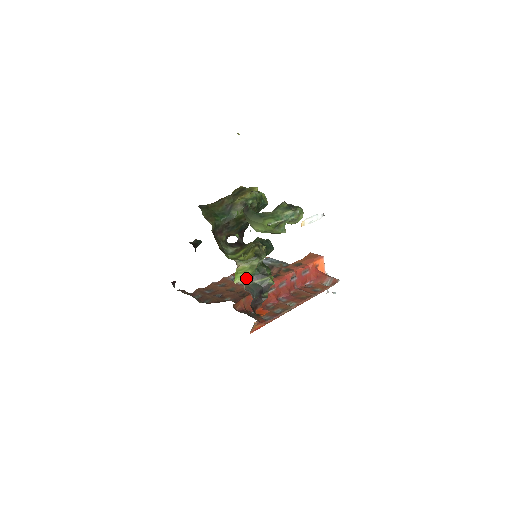
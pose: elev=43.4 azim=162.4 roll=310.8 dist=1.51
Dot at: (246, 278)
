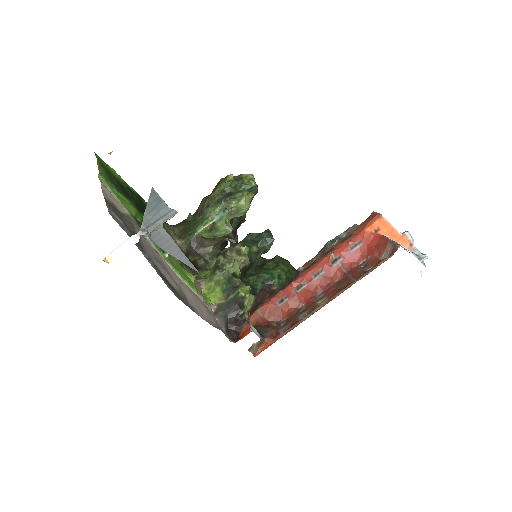
Dot at: (220, 296)
